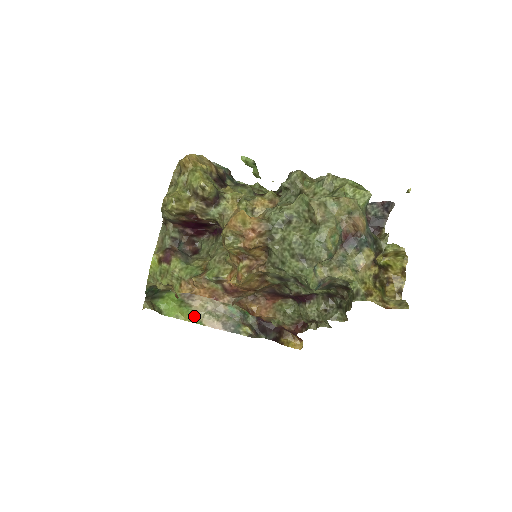
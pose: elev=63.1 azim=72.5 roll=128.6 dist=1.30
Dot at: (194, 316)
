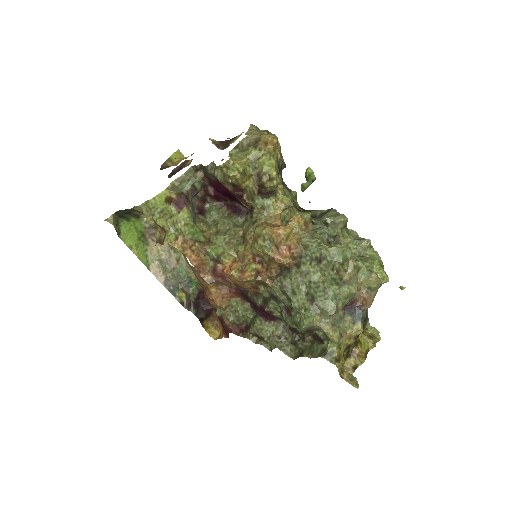
Dot at: (146, 256)
